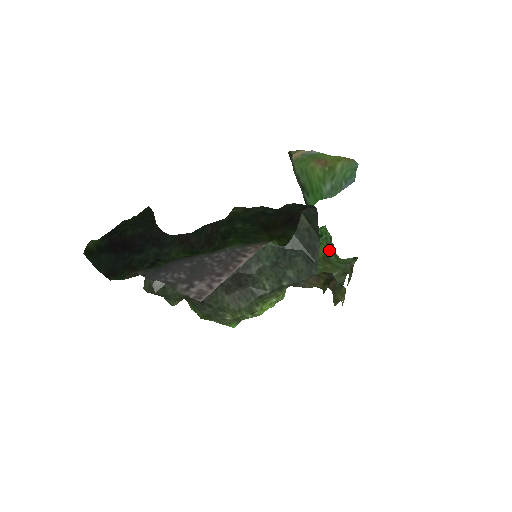
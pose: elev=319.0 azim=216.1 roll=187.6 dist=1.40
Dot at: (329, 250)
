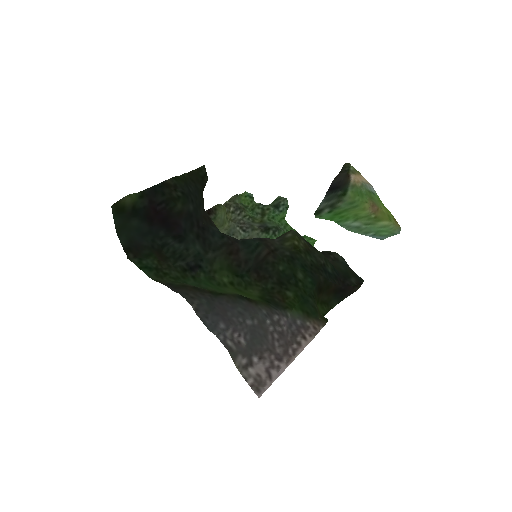
Dot at: occluded
